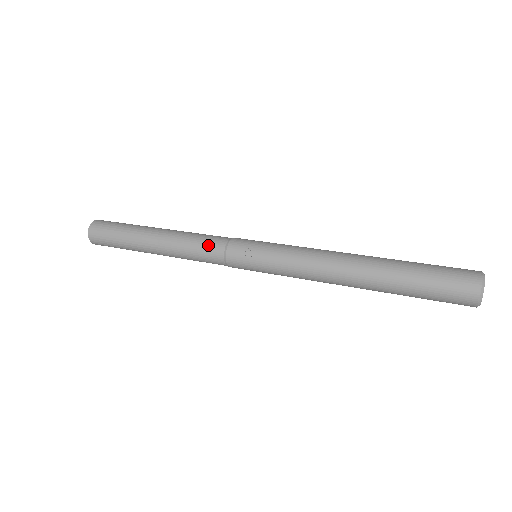
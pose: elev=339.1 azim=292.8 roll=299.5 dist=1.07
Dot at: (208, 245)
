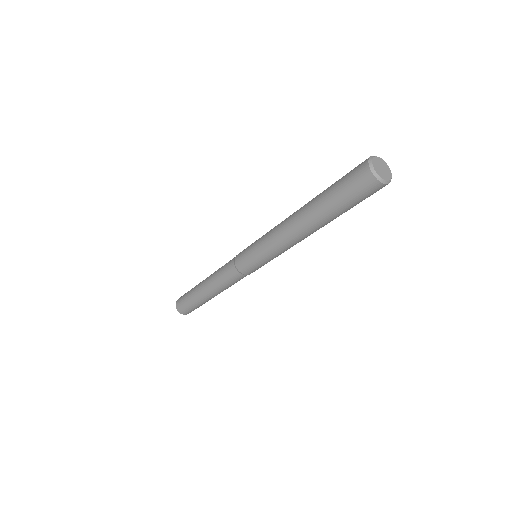
Dot at: occluded
